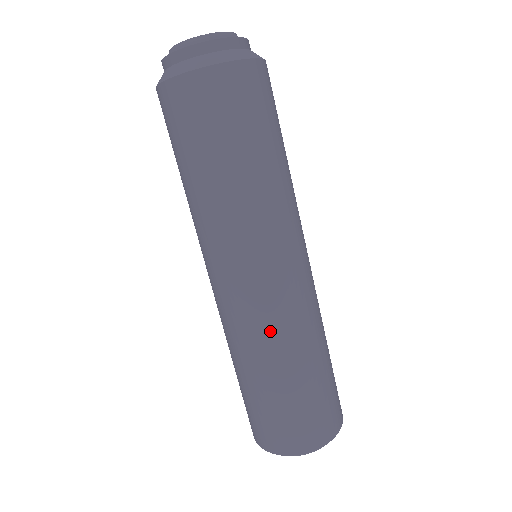
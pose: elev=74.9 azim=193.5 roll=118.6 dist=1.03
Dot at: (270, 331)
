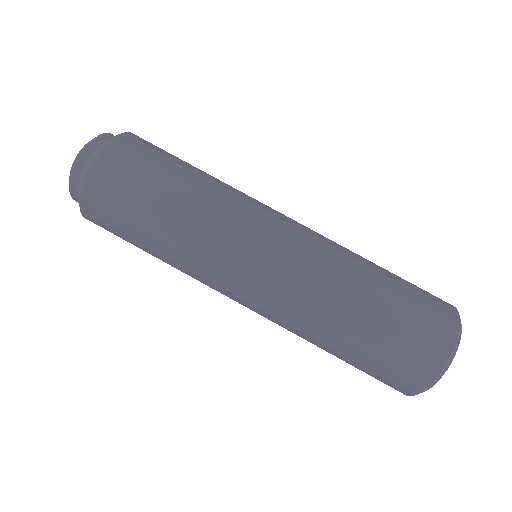
Dot at: (306, 295)
